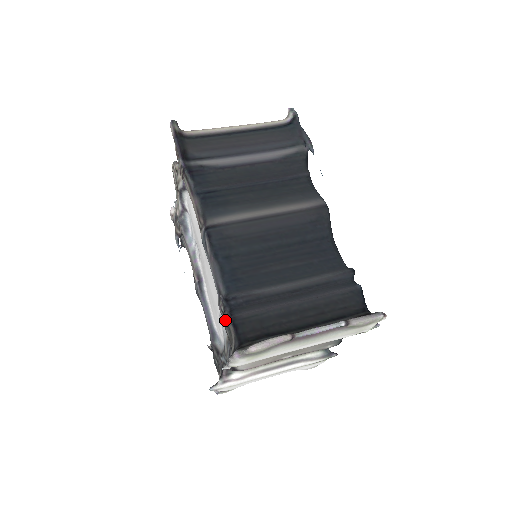
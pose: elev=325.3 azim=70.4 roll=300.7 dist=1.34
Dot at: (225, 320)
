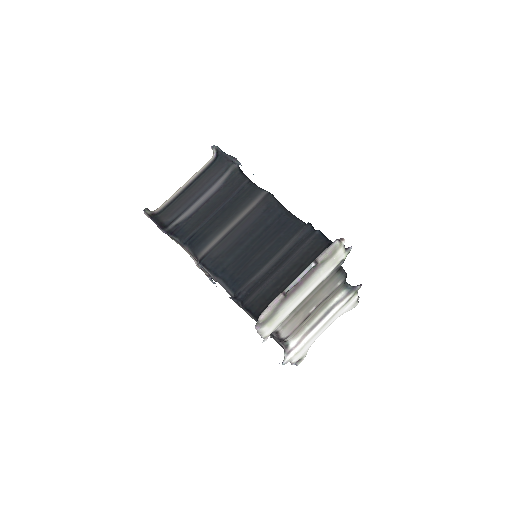
Dot at: occluded
